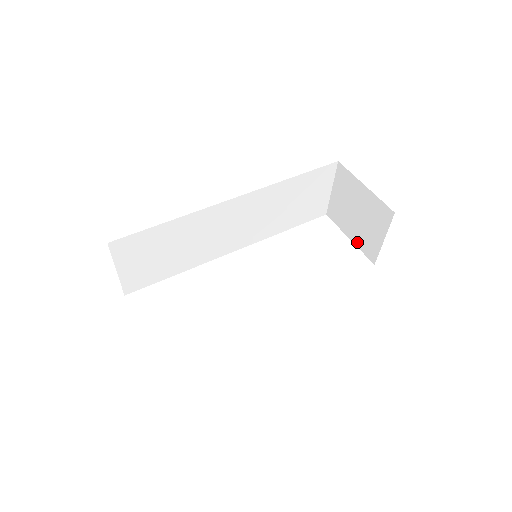
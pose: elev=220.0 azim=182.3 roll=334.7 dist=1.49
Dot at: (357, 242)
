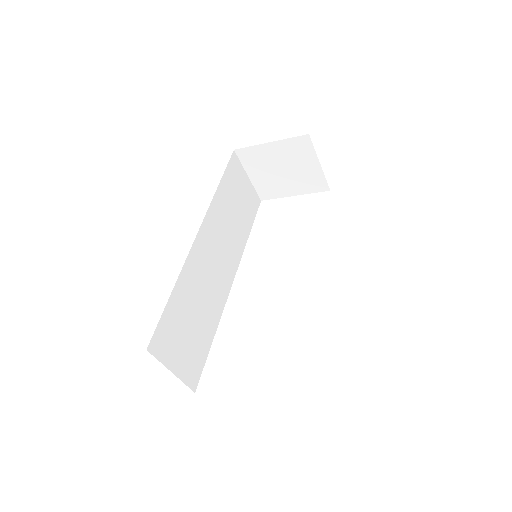
Dot at: (302, 191)
